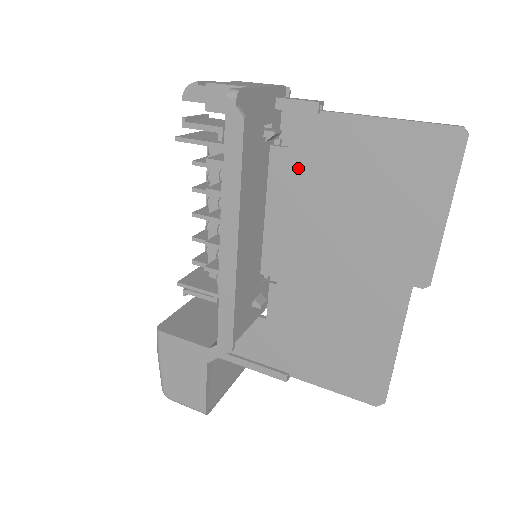
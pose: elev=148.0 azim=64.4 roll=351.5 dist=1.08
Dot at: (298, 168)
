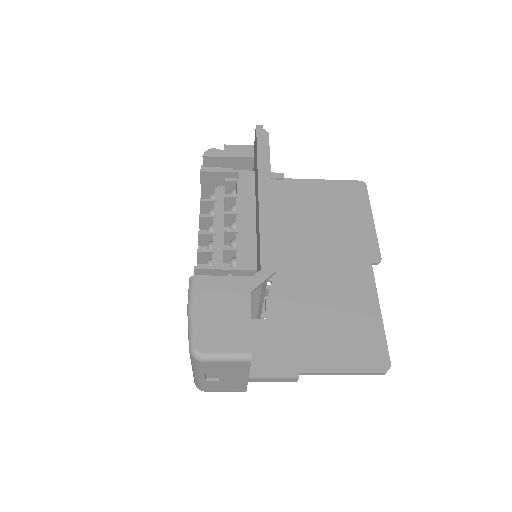
Dot at: (276, 206)
